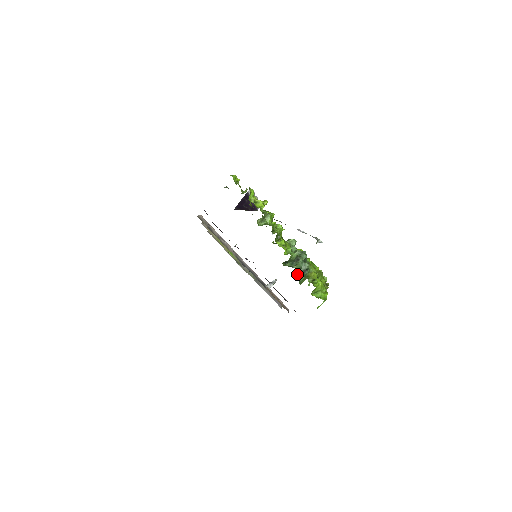
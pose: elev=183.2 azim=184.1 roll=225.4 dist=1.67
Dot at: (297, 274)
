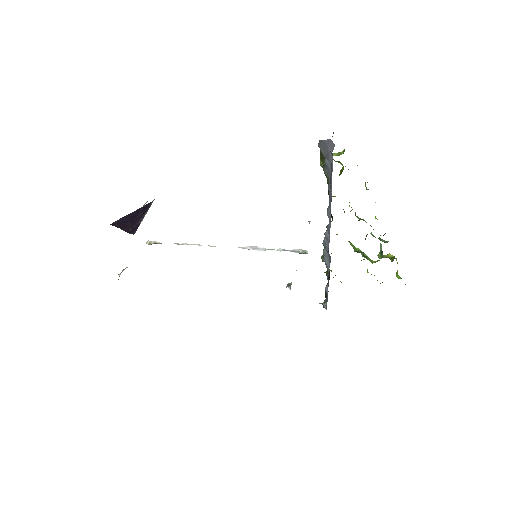
Dot at: (378, 254)
